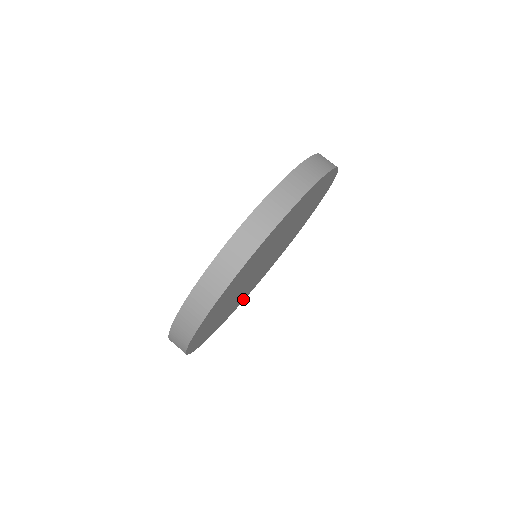
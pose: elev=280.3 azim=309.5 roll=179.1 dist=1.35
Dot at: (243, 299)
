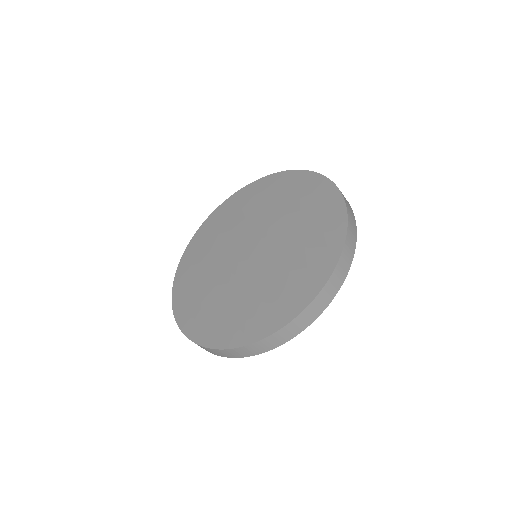
Dot at: occluded
